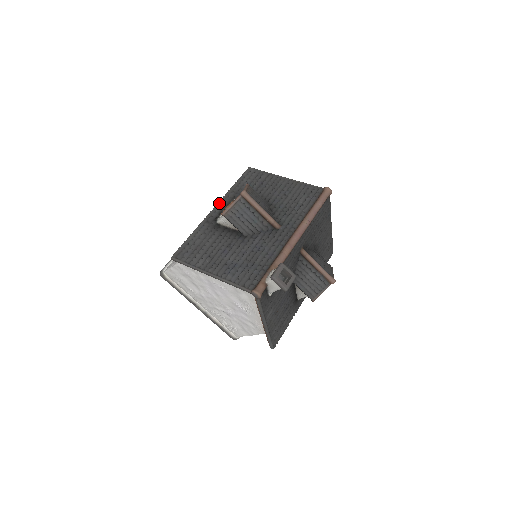
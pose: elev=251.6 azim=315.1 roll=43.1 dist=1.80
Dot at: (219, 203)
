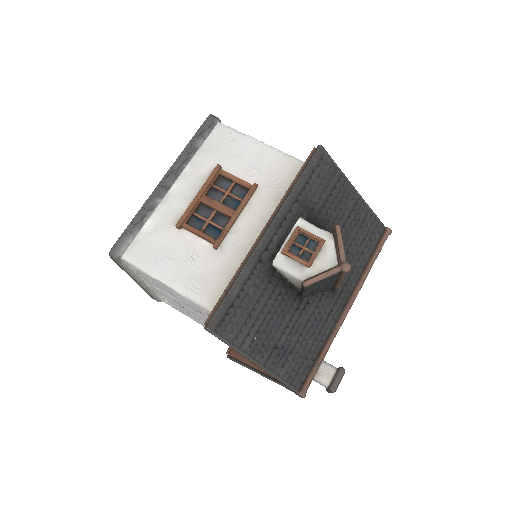
Dot at: (278, 221)
